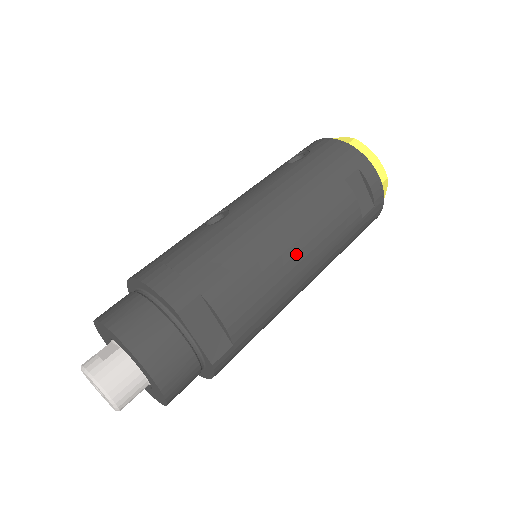
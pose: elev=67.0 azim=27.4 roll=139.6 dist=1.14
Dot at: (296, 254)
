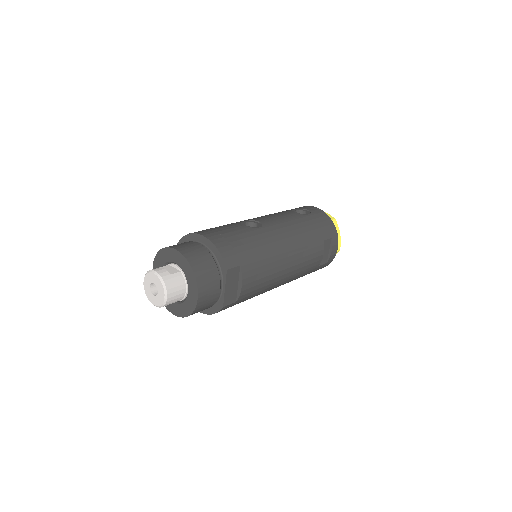
Dot at: (287, 269)
